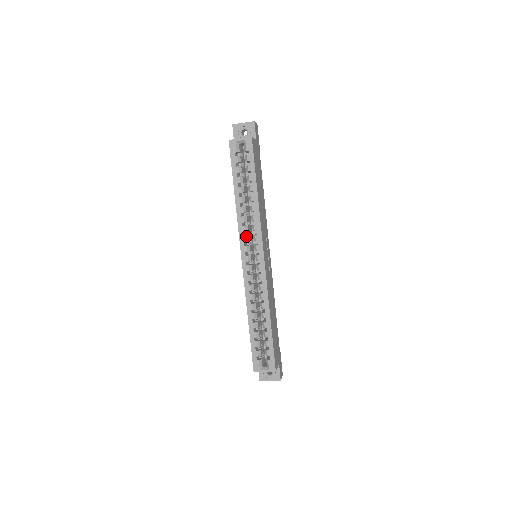
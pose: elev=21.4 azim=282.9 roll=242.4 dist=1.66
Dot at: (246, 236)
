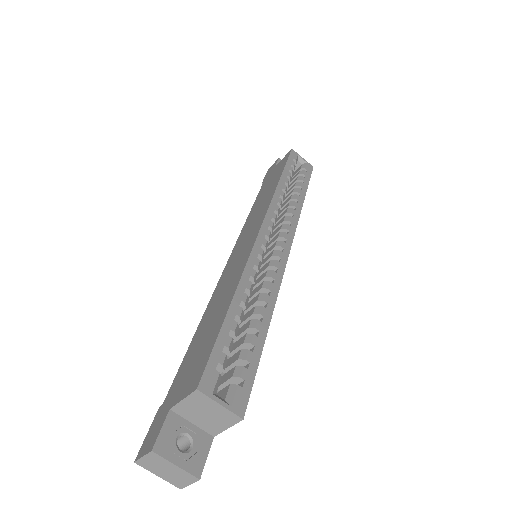
Dot at: (276, 215)
